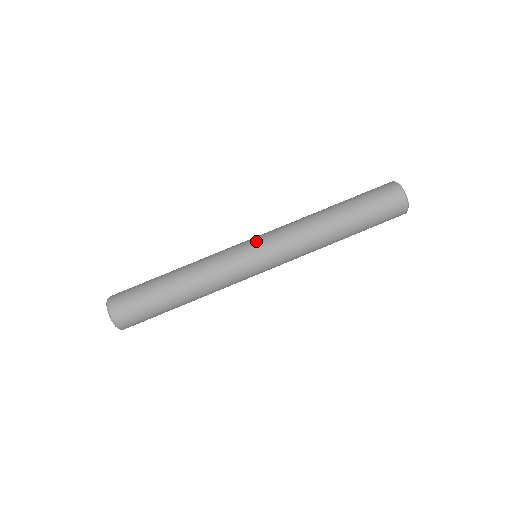
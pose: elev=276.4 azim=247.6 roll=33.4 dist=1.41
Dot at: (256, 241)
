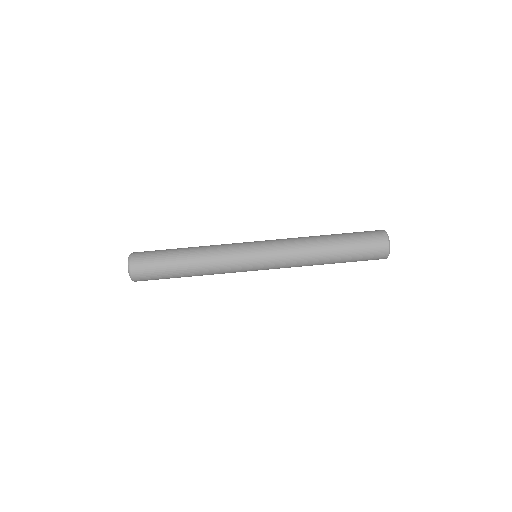
Dot at: (259, 241)
